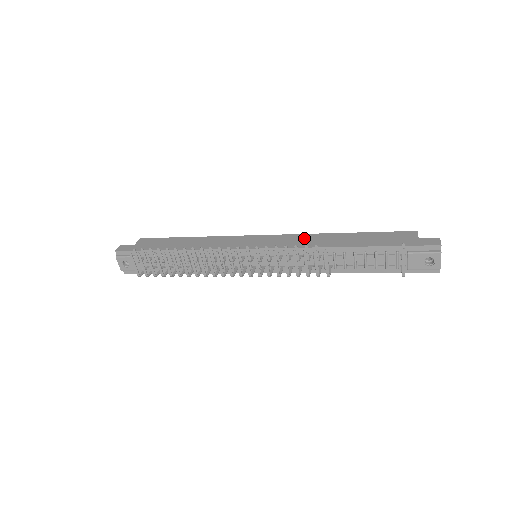
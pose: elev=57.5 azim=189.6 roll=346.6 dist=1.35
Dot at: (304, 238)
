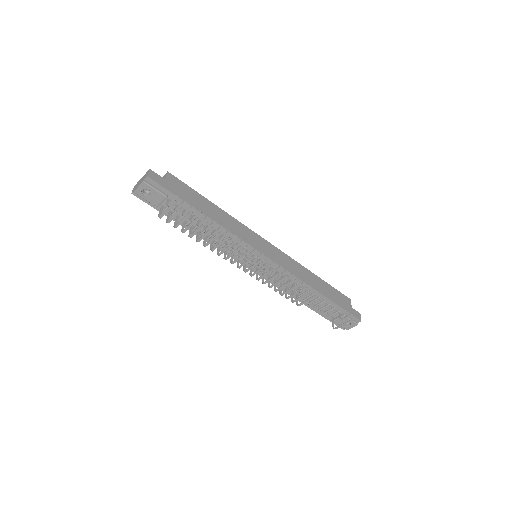
Dot at: (295, 265)
